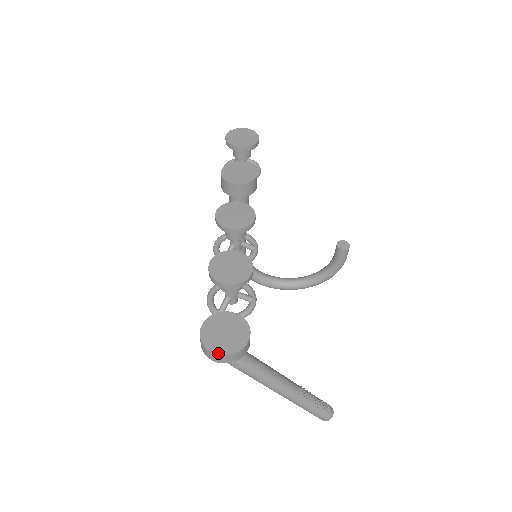
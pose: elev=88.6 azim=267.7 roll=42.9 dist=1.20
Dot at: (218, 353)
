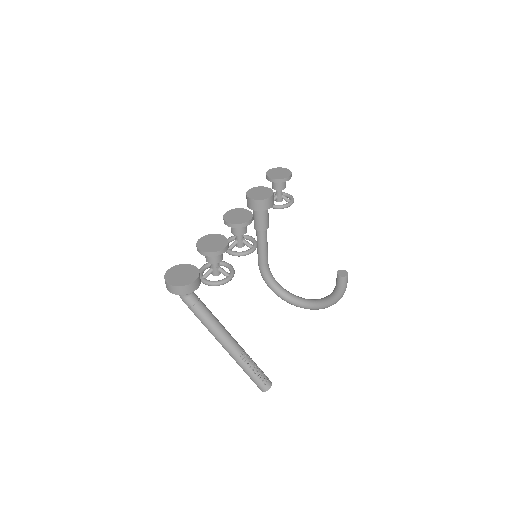
Dot at: (169, 283)
